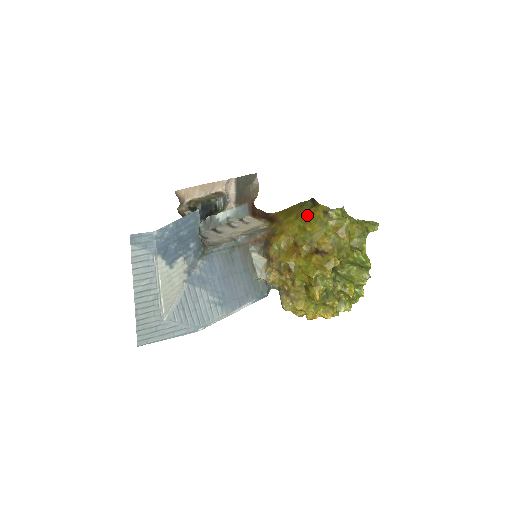
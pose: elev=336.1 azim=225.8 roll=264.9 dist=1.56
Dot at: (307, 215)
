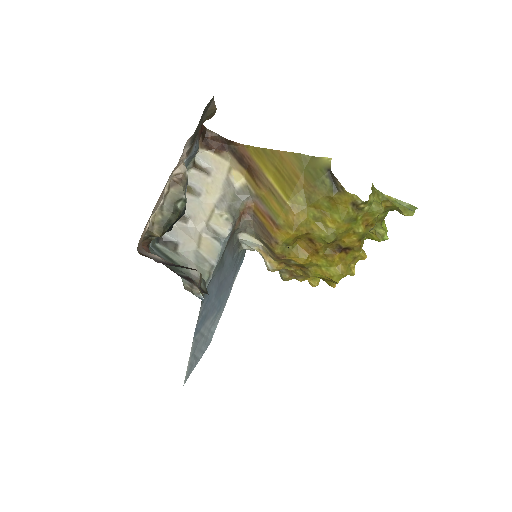
Dot at: (326, 202)
